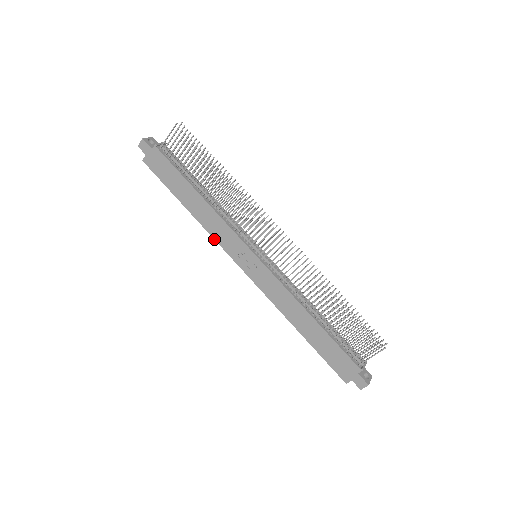
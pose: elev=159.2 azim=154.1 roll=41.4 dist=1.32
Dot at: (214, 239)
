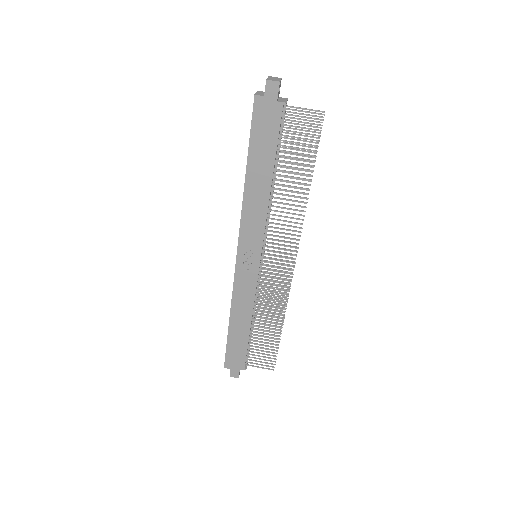
Dot at: (241, 219)
